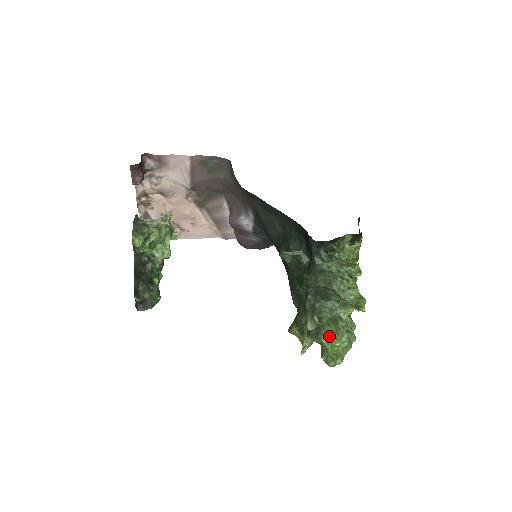
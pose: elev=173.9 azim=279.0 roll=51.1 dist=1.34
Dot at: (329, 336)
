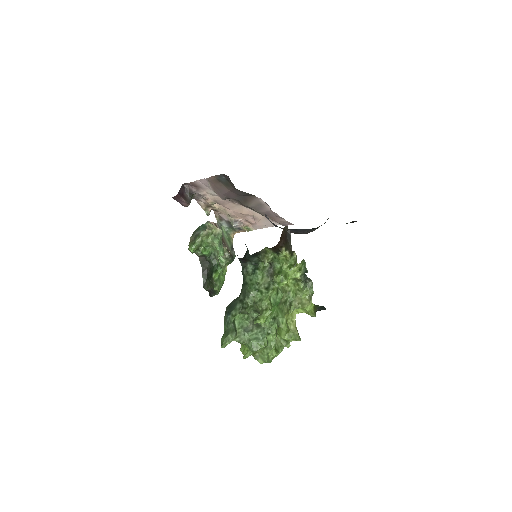
Dot at: (221, 346)
